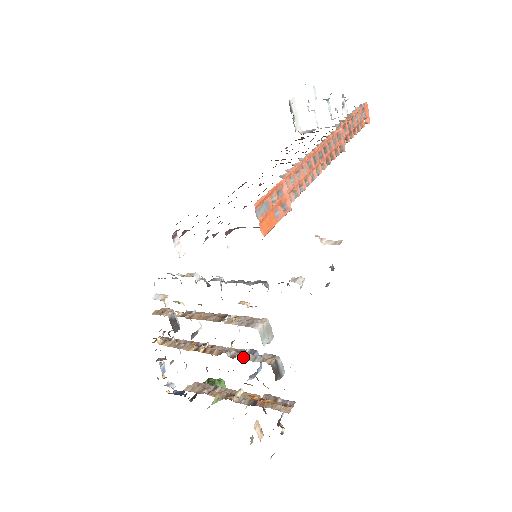
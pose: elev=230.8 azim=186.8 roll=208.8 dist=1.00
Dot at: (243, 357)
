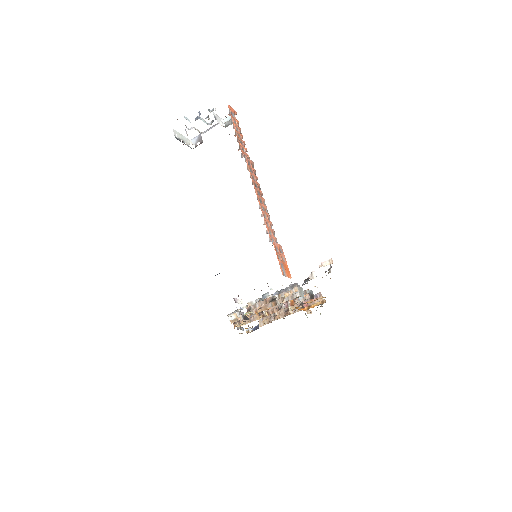
Dot at: (292, 303)
